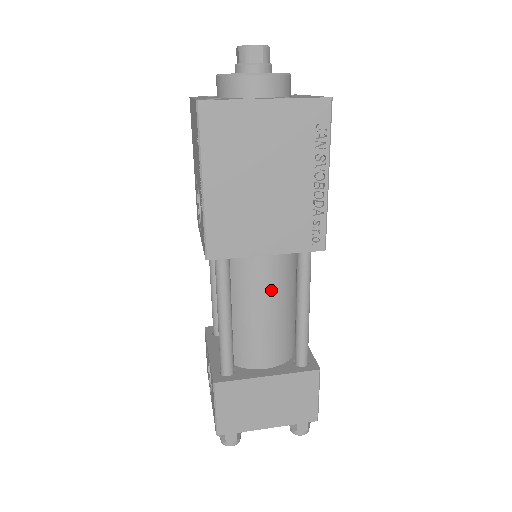
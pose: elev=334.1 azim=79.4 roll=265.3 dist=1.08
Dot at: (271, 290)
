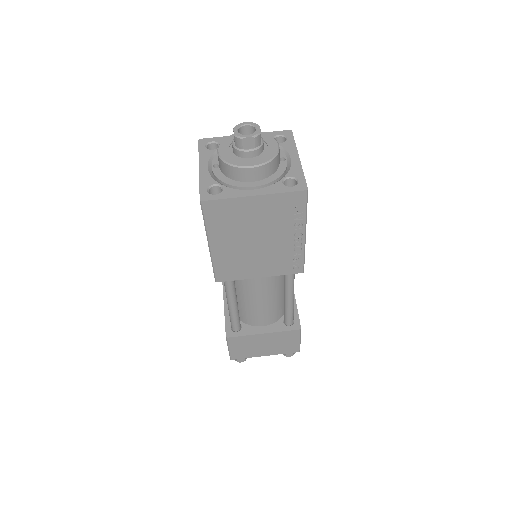
Dot at: (265, 289)
